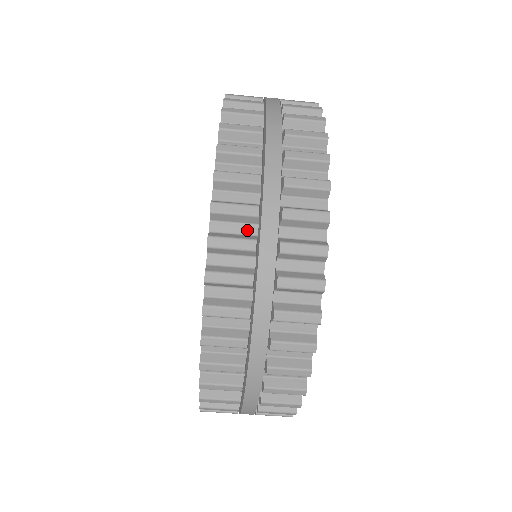
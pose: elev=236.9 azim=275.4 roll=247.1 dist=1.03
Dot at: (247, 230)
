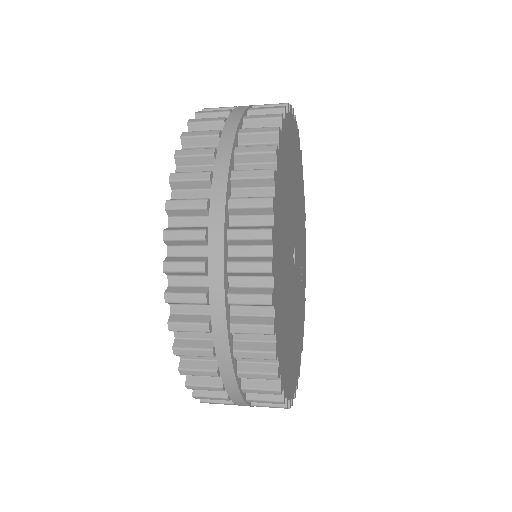
Dot at: occluded
